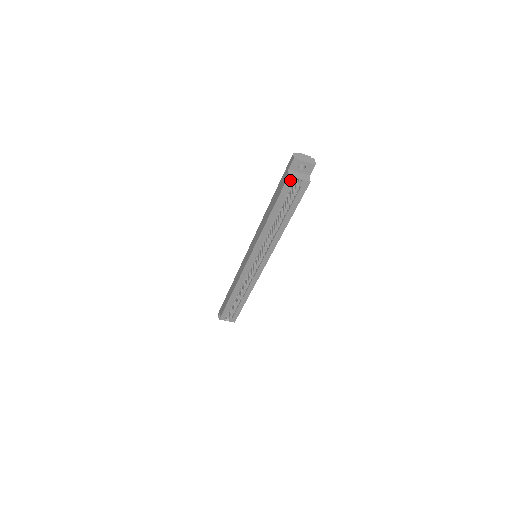
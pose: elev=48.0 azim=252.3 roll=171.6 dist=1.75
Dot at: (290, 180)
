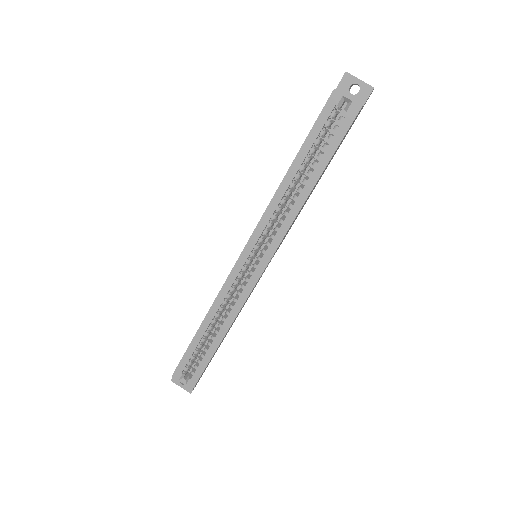
Dot at: (335, 97)
